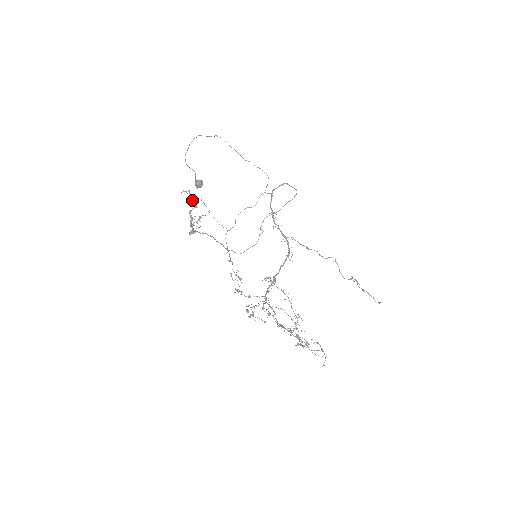
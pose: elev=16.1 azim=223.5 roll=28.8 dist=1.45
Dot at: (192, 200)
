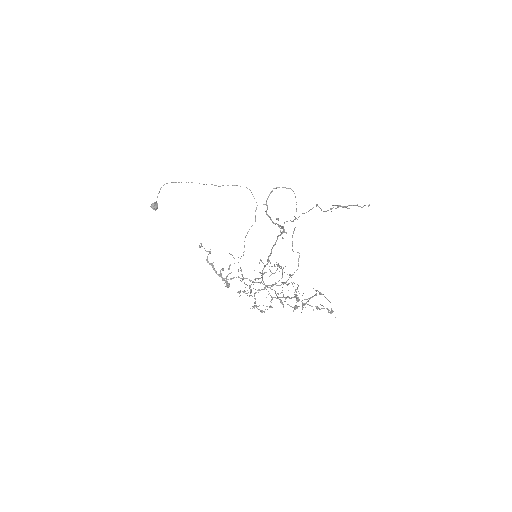
Dot at: occluded
